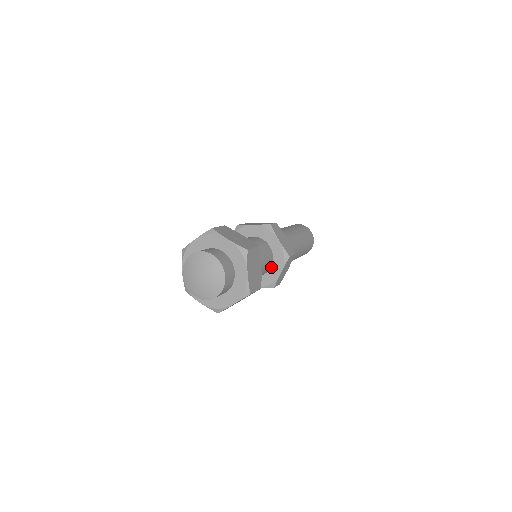
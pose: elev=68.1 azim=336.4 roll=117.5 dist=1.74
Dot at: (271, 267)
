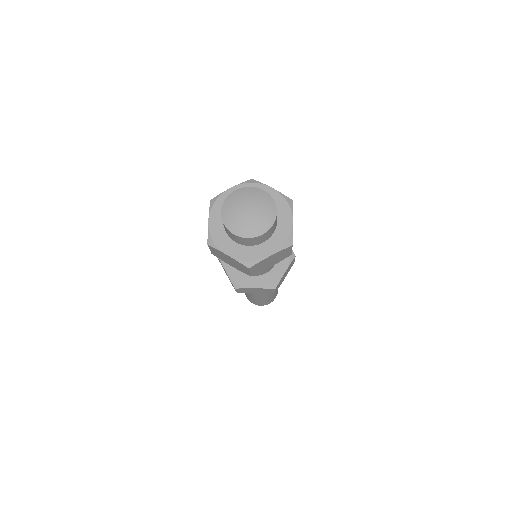
Dot at: occluded
